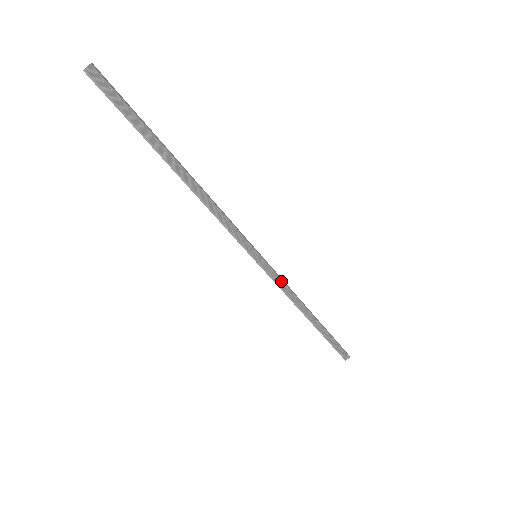
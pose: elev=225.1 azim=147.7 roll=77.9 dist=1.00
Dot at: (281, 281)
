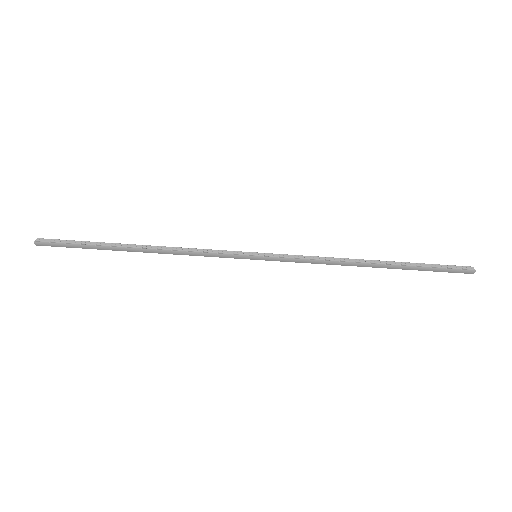
Dot at: (301, 256)
